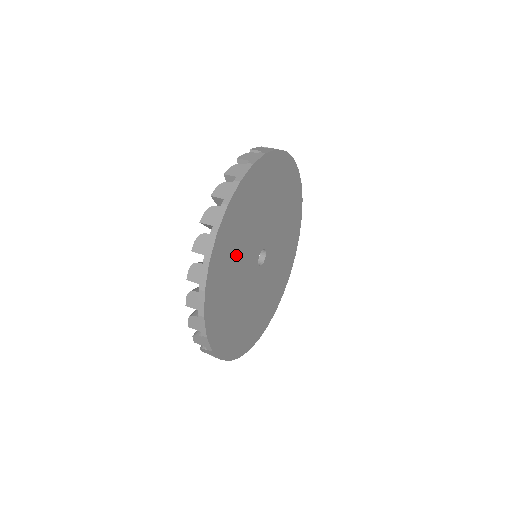
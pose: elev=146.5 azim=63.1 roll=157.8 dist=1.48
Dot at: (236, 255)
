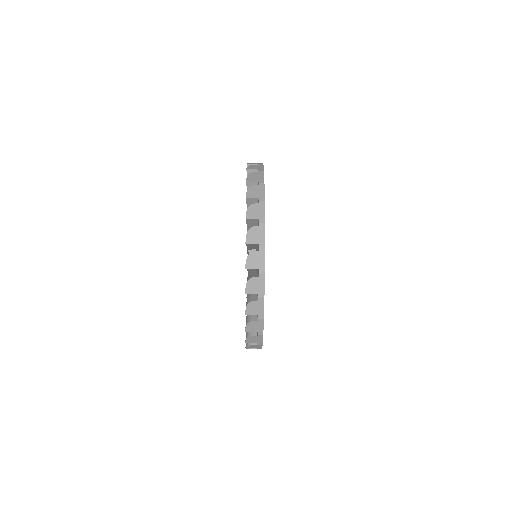
Dot at: occluded
